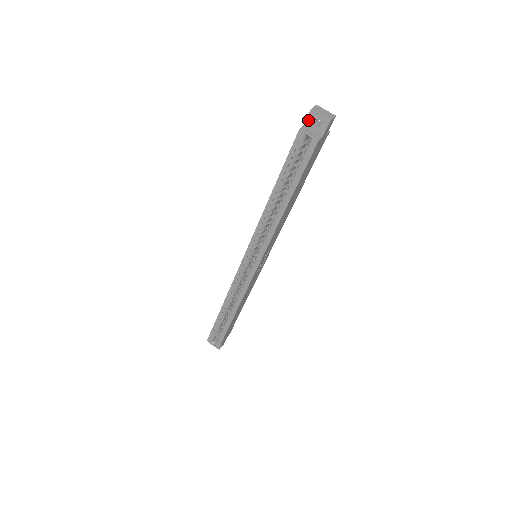
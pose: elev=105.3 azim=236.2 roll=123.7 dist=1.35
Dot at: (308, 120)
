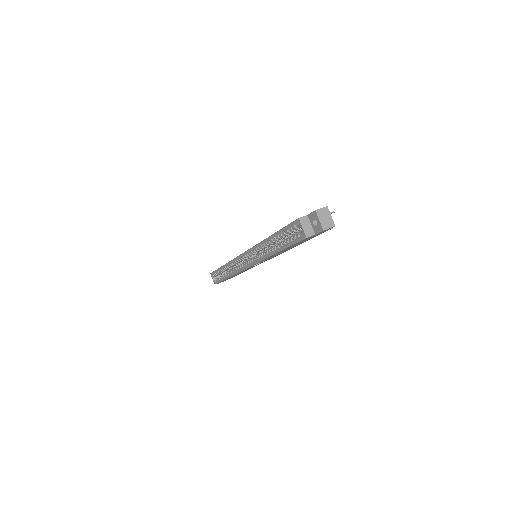
Dot at: (311, 215)
